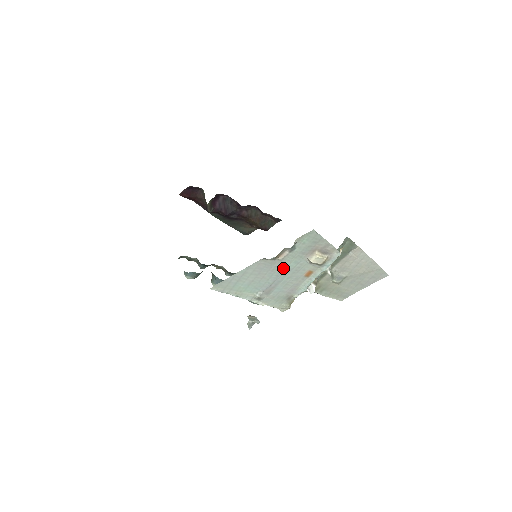
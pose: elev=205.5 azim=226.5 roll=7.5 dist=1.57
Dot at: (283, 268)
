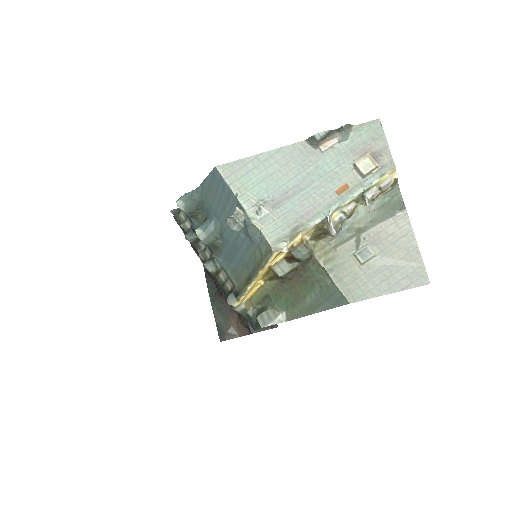
Dot at: (317, 167)
